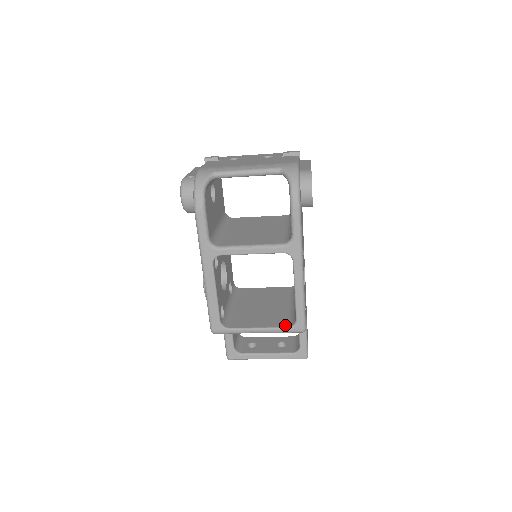
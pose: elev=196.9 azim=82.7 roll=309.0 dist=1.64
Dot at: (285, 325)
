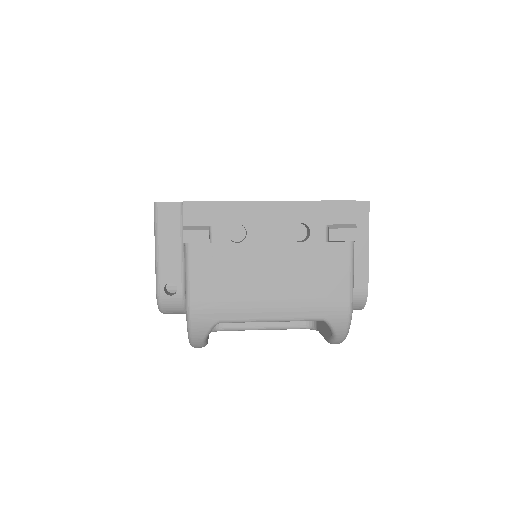
Dot at: occluded
